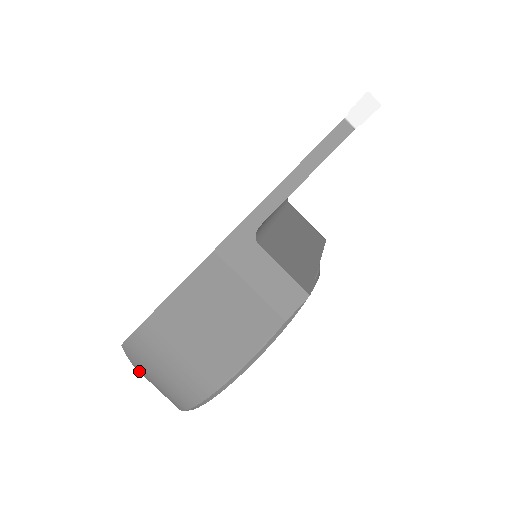
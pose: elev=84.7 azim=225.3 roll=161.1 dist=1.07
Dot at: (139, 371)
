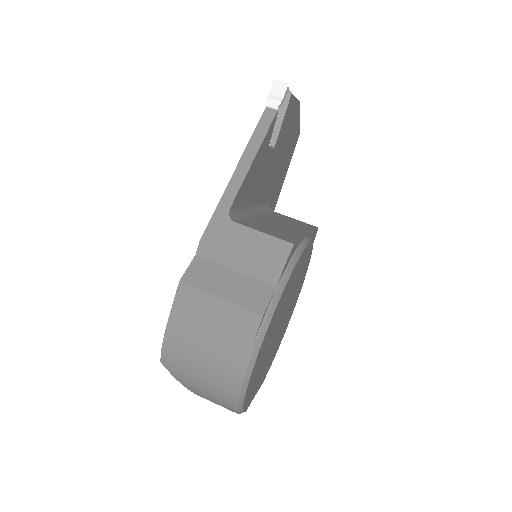
Dot at: (187, 386)
